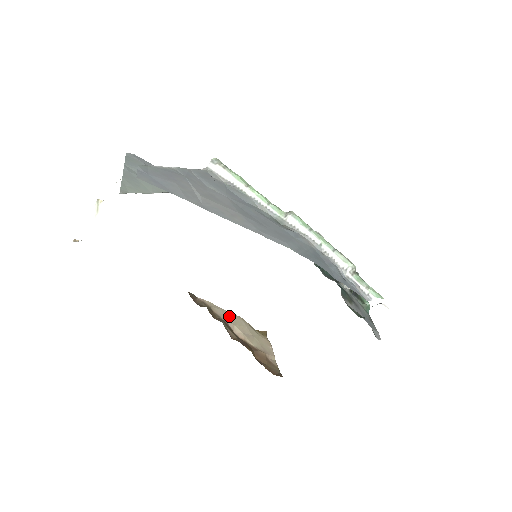
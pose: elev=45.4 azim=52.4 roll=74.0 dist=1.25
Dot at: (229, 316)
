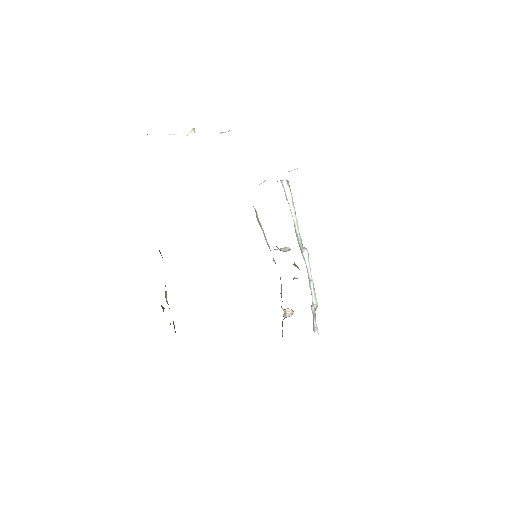
Dot at: occluded
